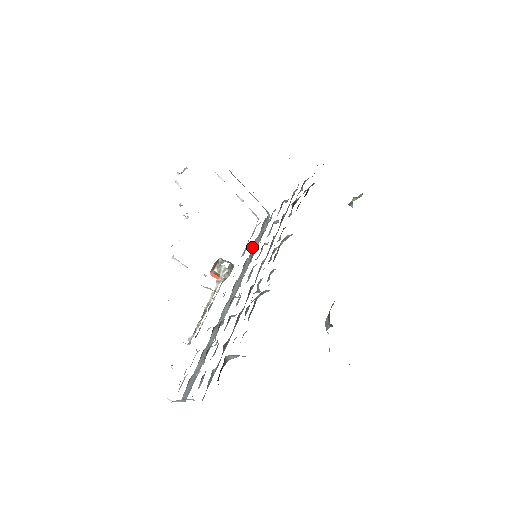
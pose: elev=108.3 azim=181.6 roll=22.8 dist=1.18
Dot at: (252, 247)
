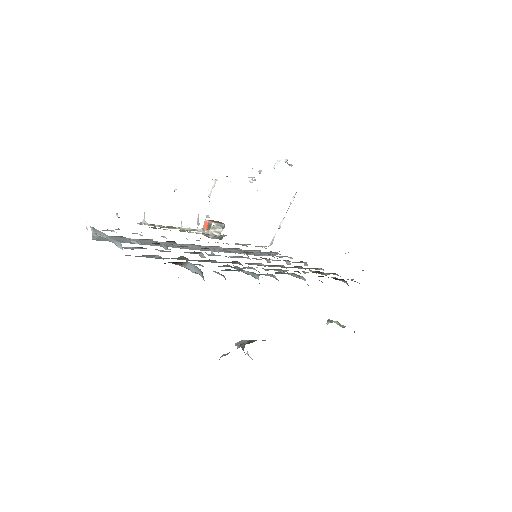
Dot at: (250, 250)
